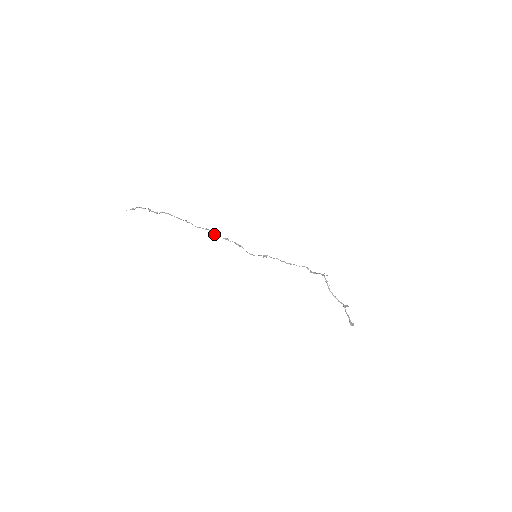
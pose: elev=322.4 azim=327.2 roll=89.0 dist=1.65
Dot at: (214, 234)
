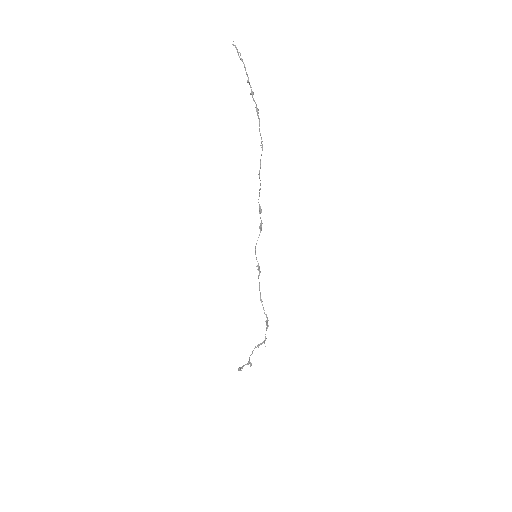
Dot at: occluded
